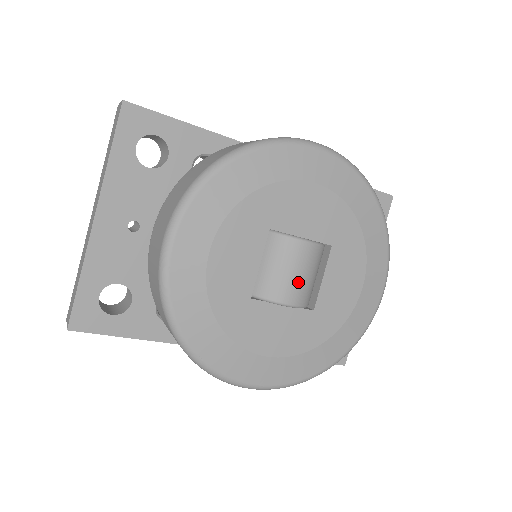
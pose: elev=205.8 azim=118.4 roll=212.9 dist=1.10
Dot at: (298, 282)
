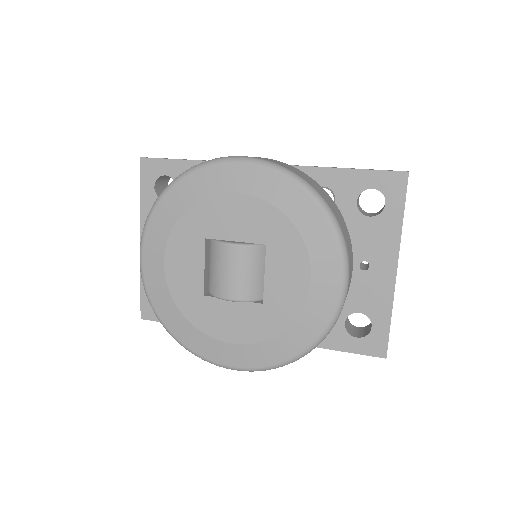
Dot at: (234, 280)
